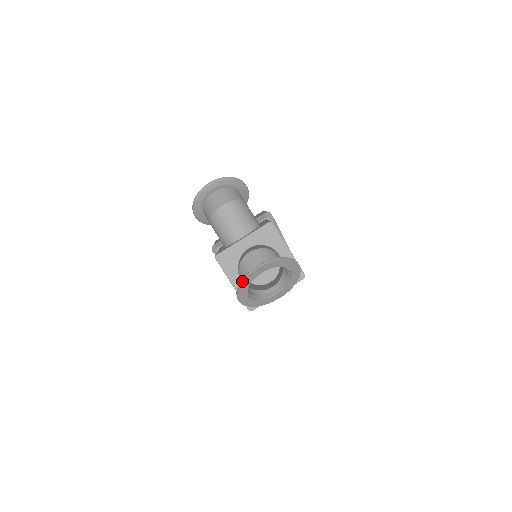
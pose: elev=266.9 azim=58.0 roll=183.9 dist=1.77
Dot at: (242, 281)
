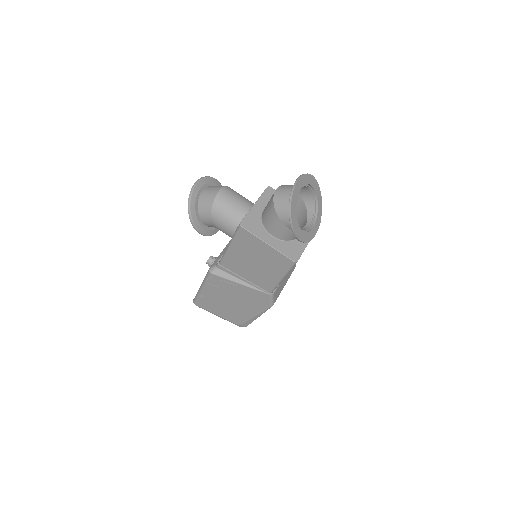
Dot at: (291, 196)
